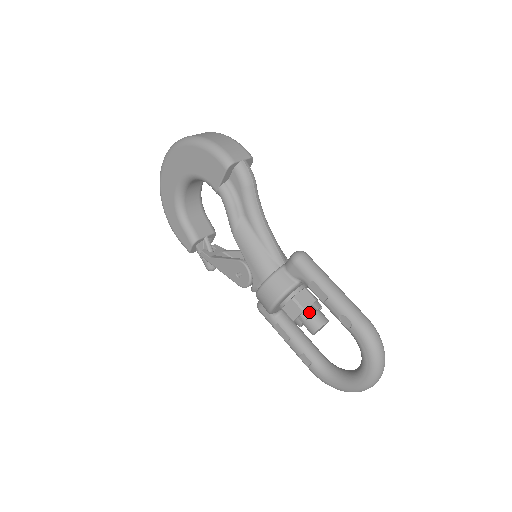
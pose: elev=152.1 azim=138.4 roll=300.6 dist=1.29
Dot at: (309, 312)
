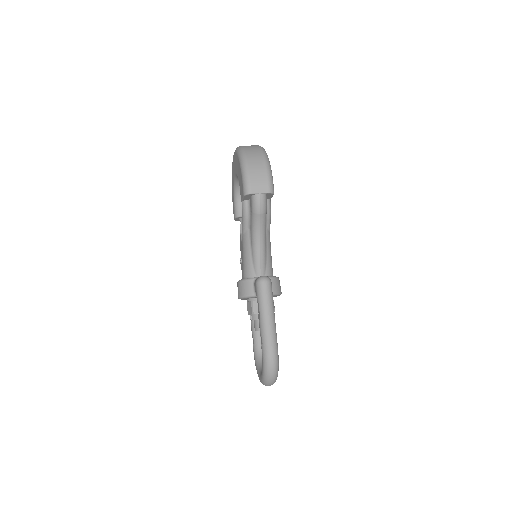
Dot at: (256, 317)
